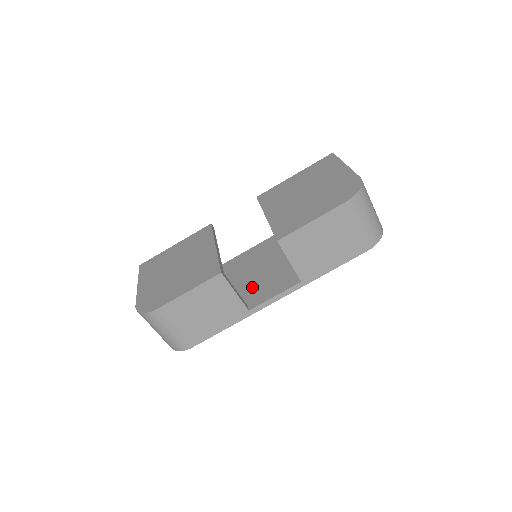
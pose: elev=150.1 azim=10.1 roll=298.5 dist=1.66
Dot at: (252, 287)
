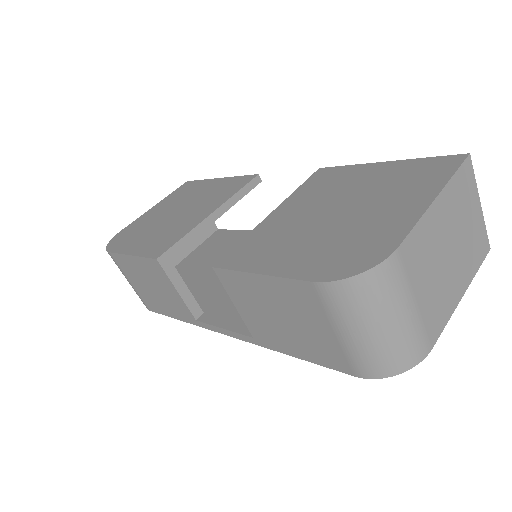
Dot at: occluded
